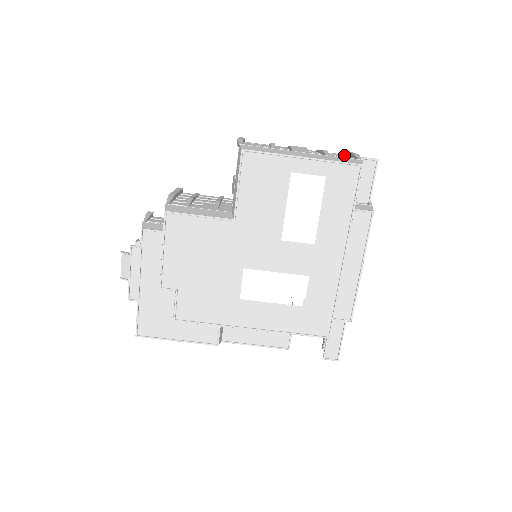
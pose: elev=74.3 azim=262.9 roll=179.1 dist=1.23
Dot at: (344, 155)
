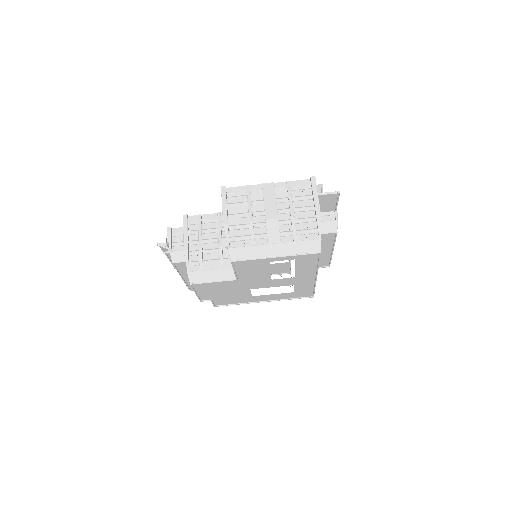
Dot at: (310, 196)
